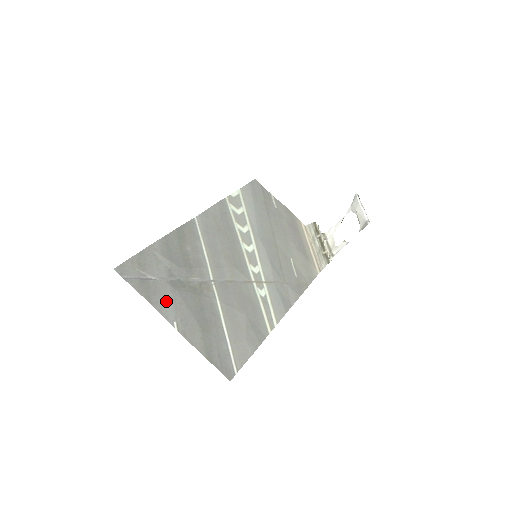
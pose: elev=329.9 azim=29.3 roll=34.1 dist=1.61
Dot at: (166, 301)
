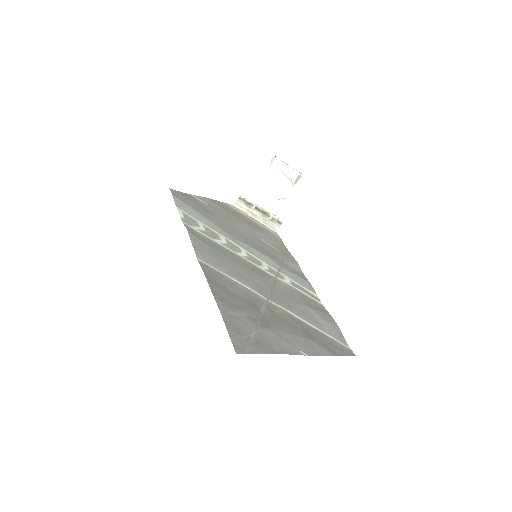
Dot at: (280, 342)
